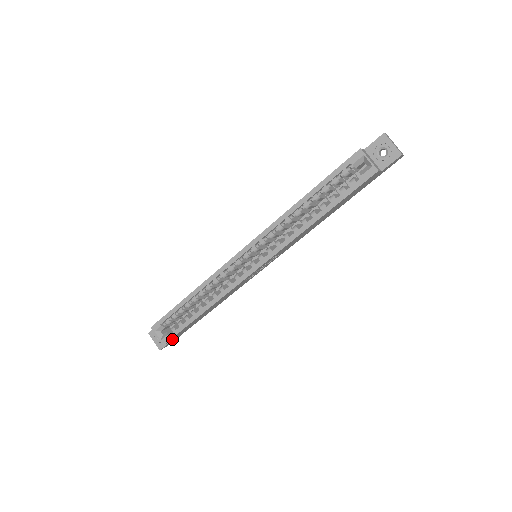
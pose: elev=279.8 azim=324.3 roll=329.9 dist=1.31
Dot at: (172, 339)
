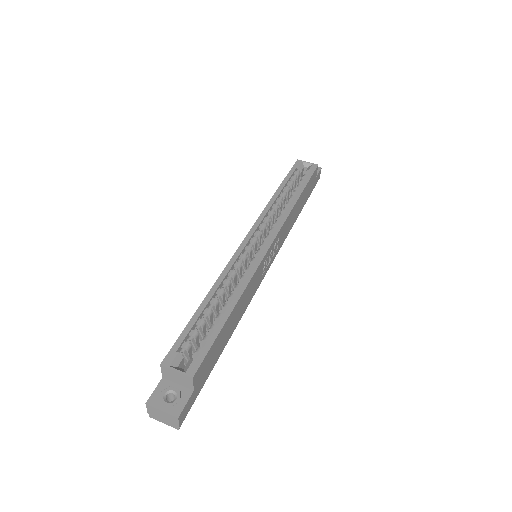
Dot at: (198, 377)
